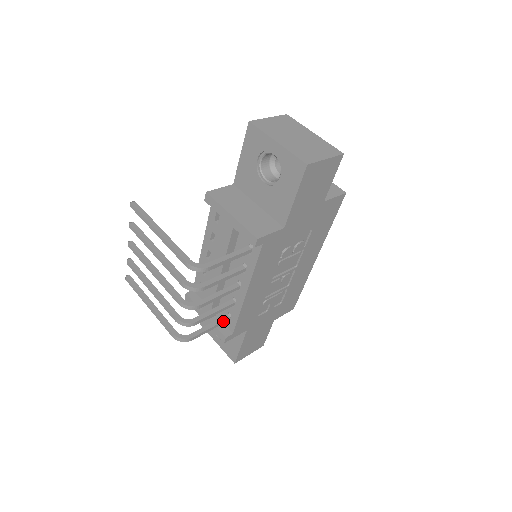
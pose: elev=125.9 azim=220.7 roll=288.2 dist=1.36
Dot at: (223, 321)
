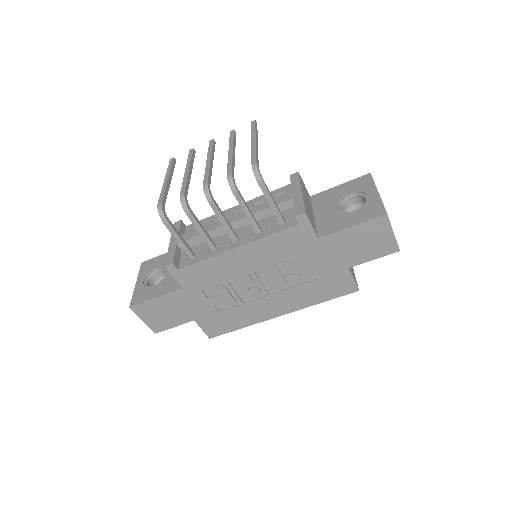
Dot at: (189, 251)
